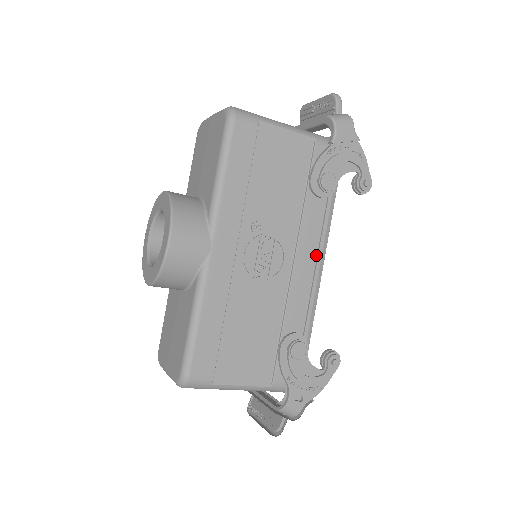
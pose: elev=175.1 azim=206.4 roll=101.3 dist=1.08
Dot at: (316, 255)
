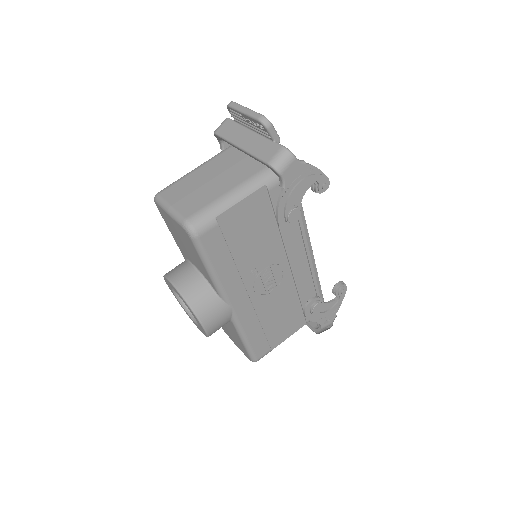
Dot at: (304, 249)
